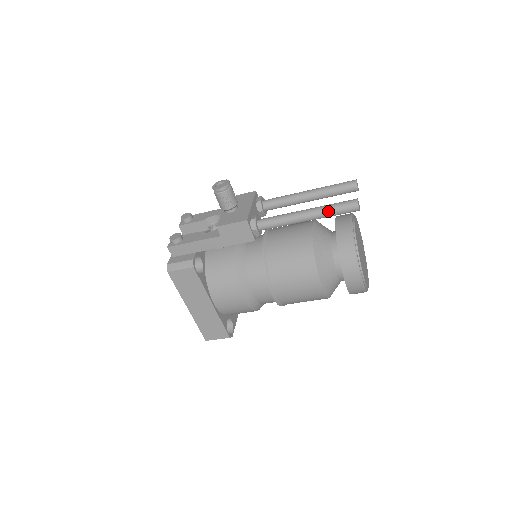
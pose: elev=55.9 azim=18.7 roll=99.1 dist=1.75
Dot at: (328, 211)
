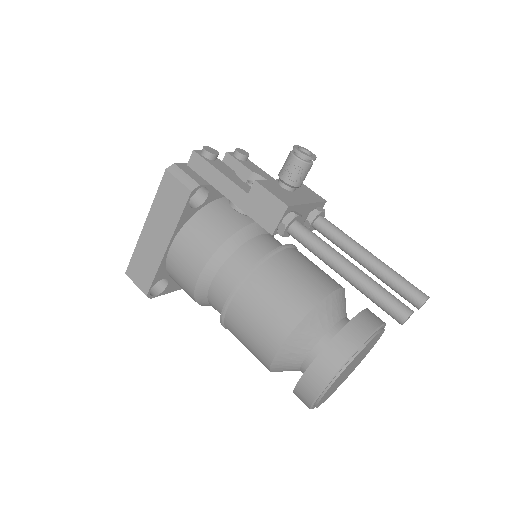
Dot at: (372, 288)
